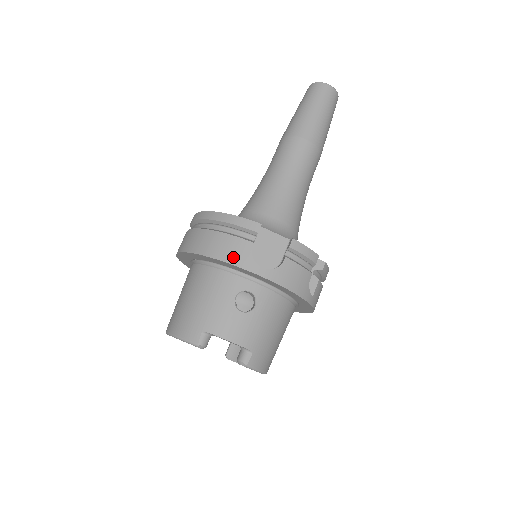
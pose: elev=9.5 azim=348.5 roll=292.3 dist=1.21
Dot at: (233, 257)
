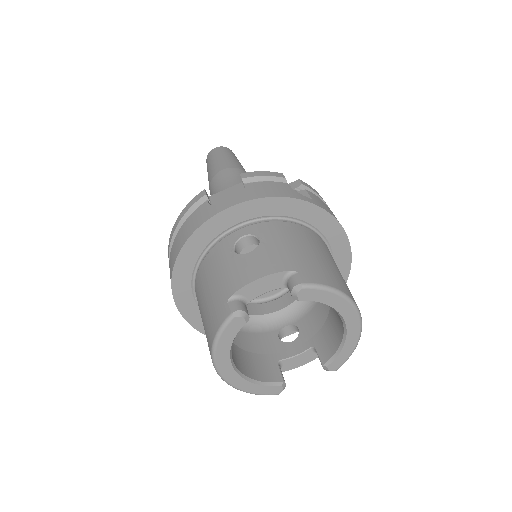
Dot at: (198, 222)
